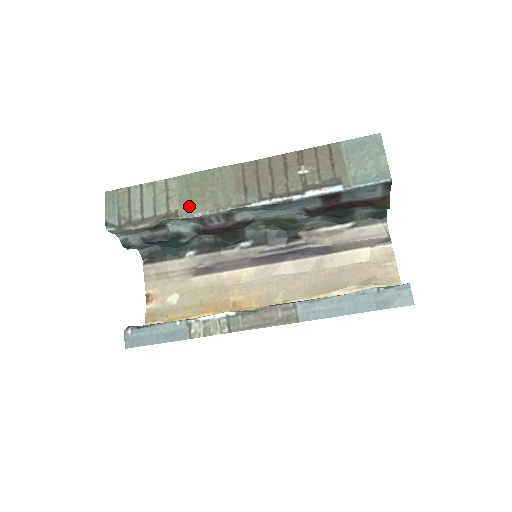
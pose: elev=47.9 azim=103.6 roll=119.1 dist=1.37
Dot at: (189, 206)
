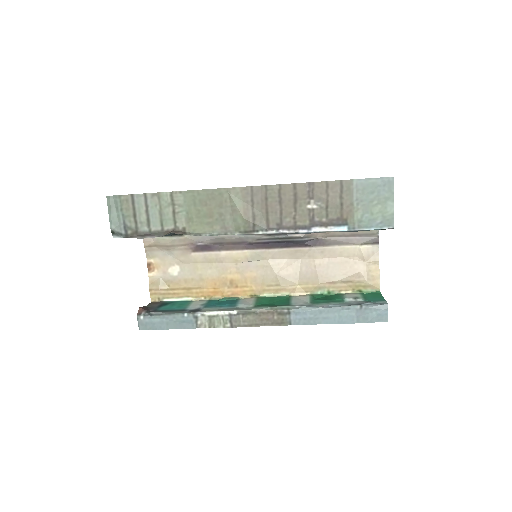
Dot at: (197, 225)
